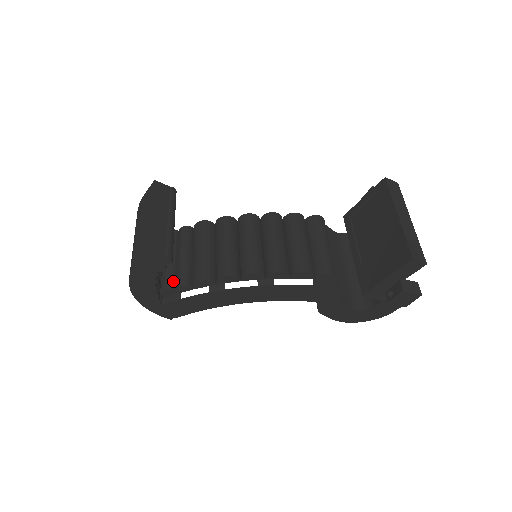
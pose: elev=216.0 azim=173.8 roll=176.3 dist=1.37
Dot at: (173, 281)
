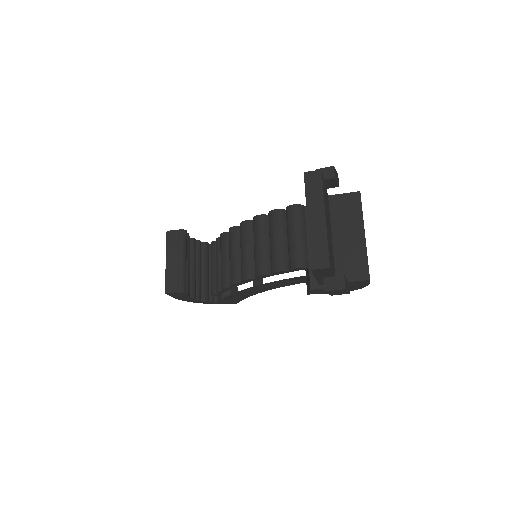
Dot at: (215, 287)
